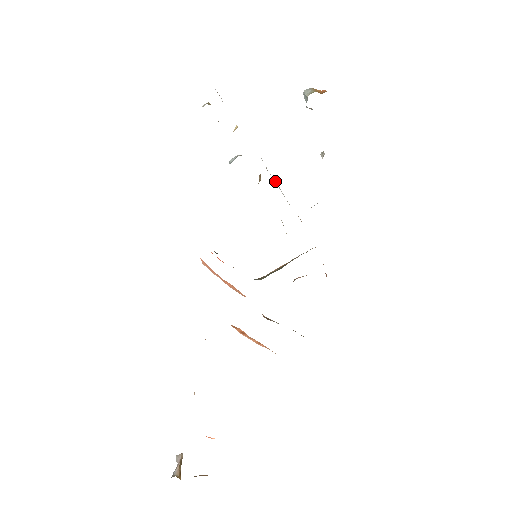
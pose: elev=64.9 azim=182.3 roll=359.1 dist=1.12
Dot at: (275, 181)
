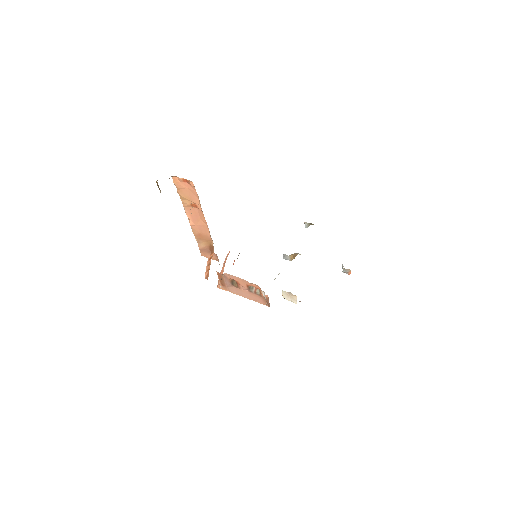
Dot at: occluded
